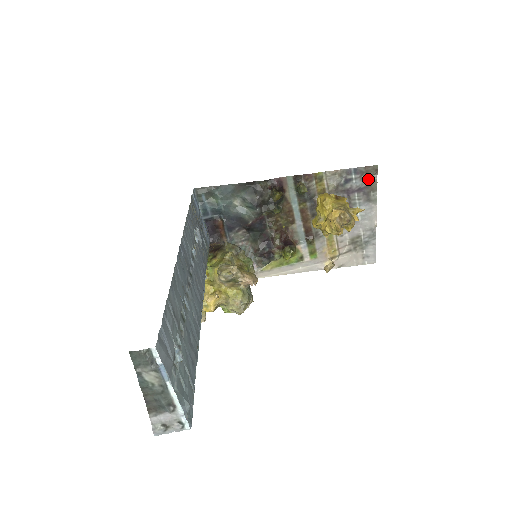
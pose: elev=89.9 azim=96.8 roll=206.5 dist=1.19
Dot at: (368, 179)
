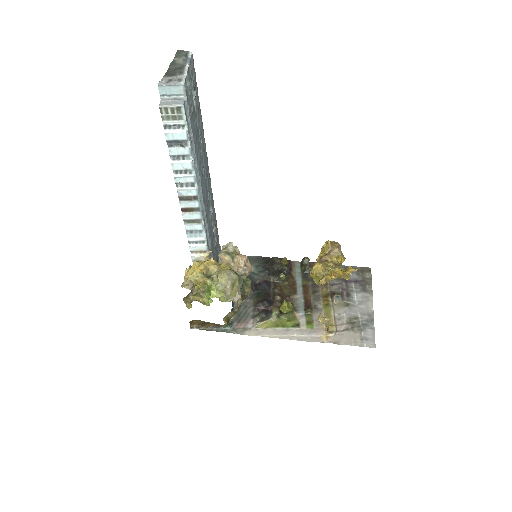
Dot at: (363, 275)
